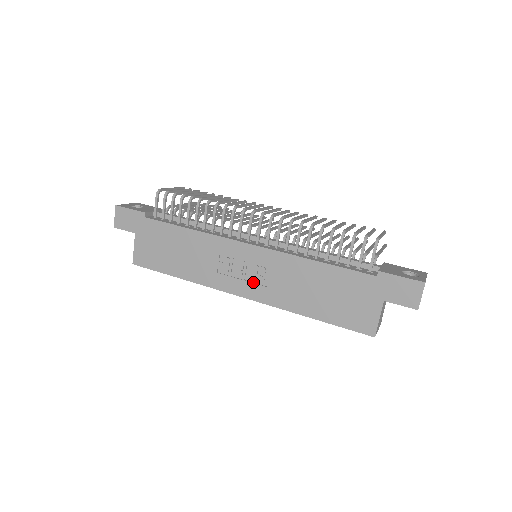
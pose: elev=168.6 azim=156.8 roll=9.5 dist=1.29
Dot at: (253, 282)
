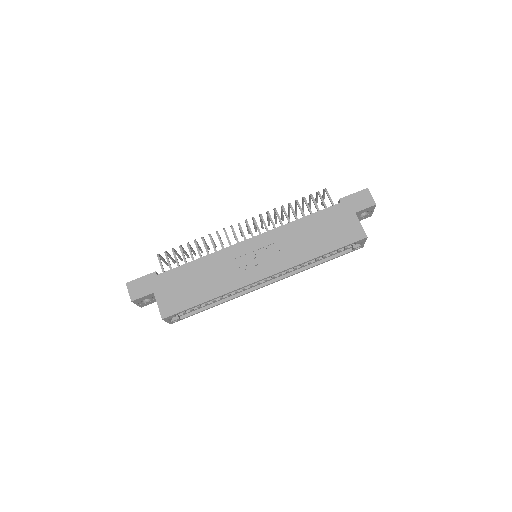
Dot at: (268, 262)
